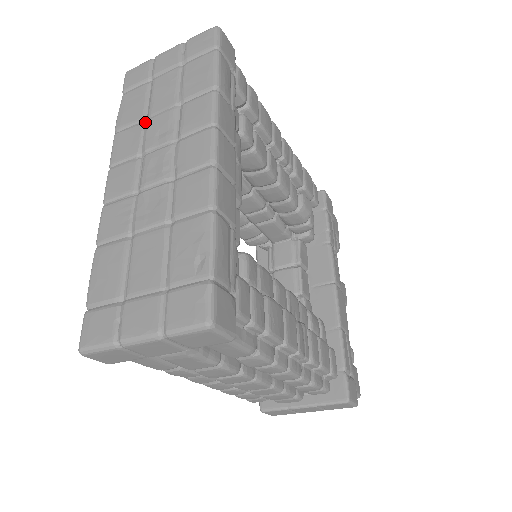
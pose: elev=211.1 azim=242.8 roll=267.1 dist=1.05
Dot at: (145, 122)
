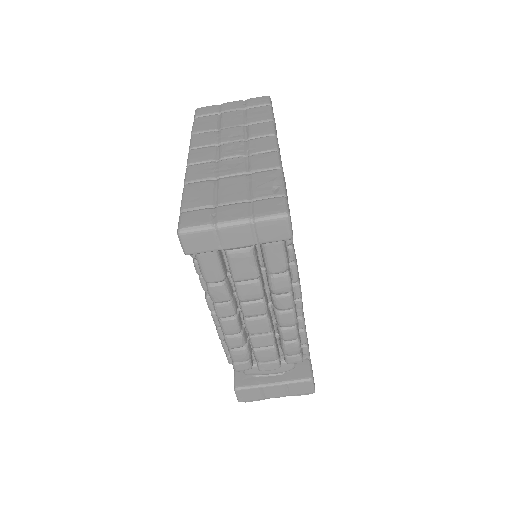
Dot at: (217, 131)
